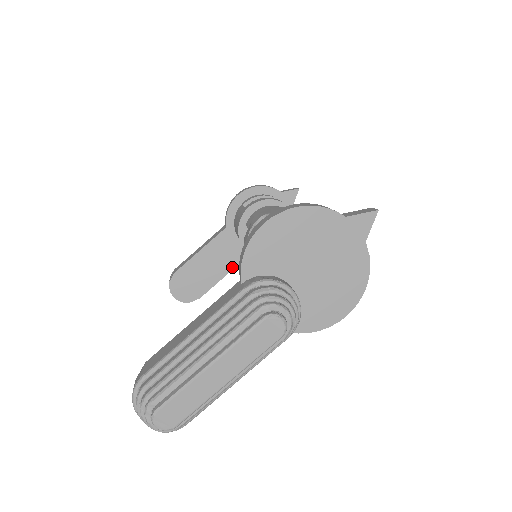
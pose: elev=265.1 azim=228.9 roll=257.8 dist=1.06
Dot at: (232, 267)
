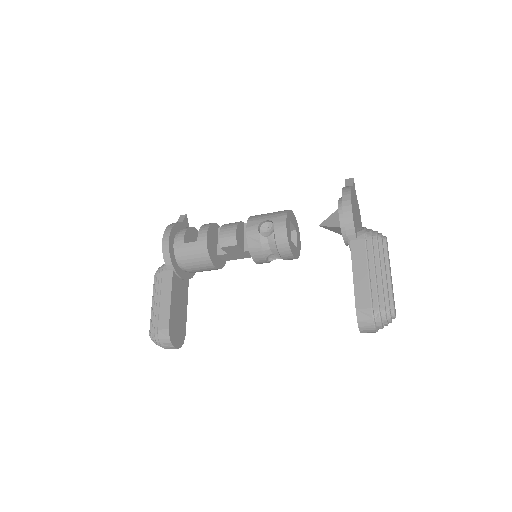
Dot at: (187, 296)
